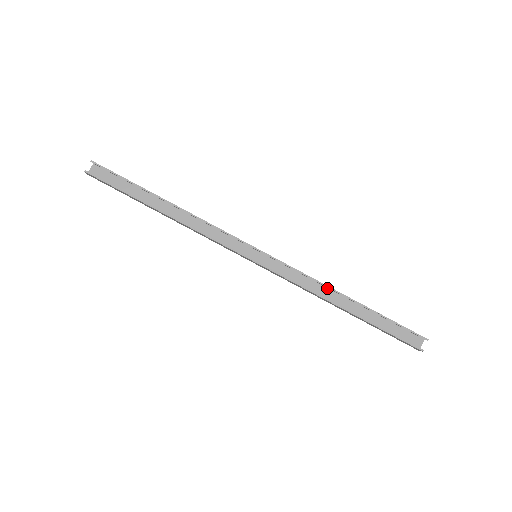
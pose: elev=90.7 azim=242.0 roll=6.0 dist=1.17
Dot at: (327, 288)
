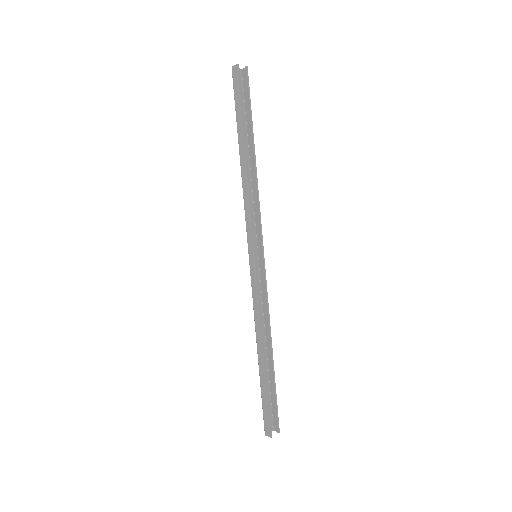
Dot at: (264, 329)
